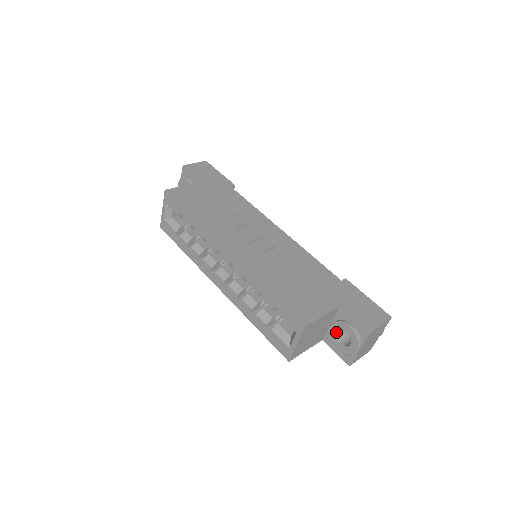
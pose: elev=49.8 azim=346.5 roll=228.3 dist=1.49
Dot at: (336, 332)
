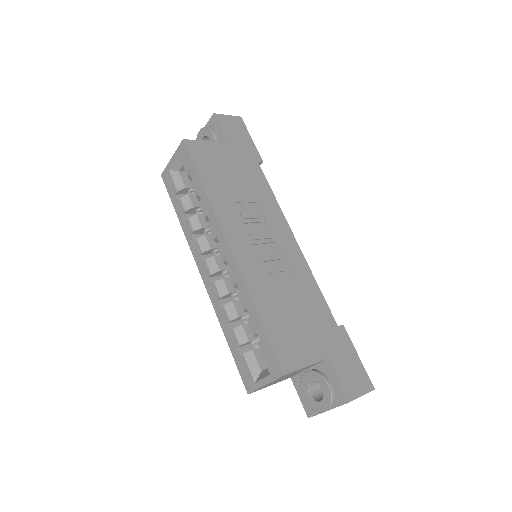
Dot at: (310, 381)
